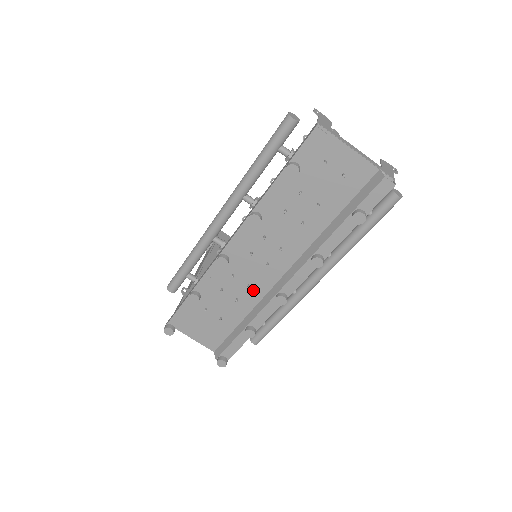
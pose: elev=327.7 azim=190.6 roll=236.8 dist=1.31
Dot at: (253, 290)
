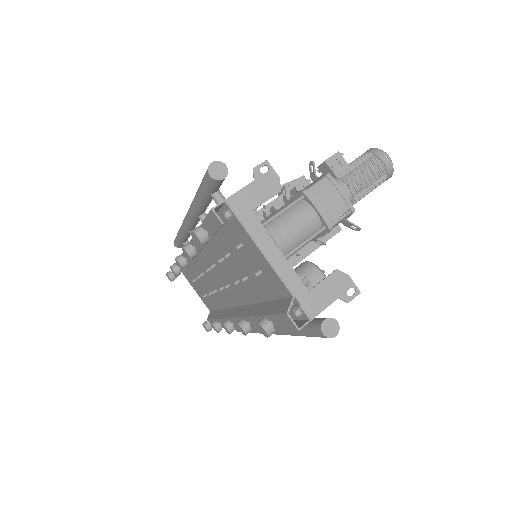
Dot at: (220, 296)
